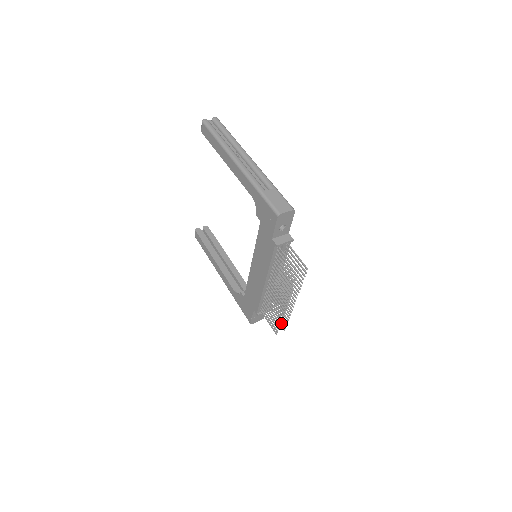
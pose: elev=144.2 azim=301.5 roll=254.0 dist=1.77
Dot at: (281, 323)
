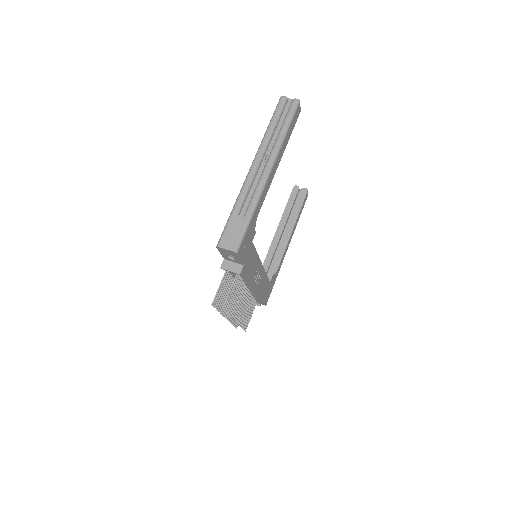
Dot at: (246, 323)
